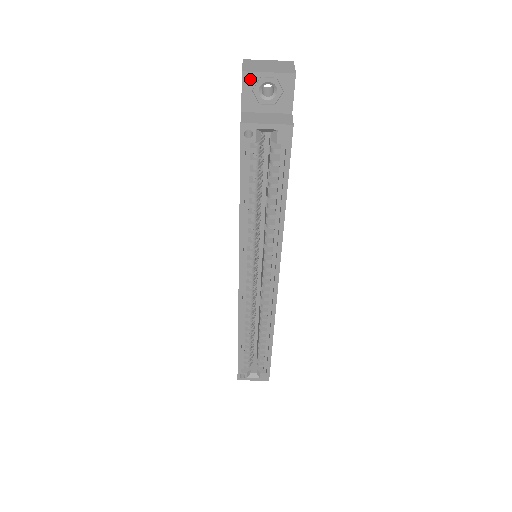
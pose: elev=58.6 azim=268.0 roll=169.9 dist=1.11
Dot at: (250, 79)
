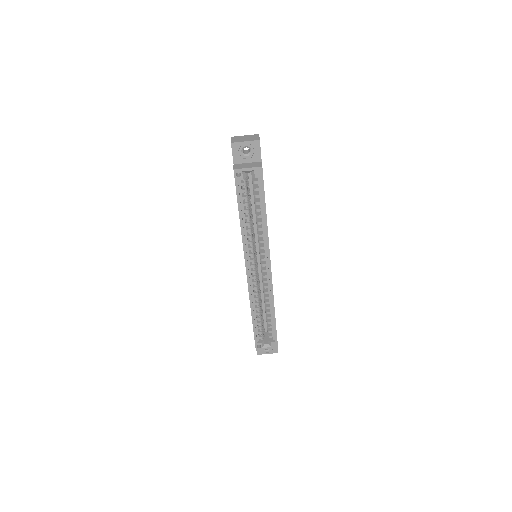
Dot at: (236, 146)
